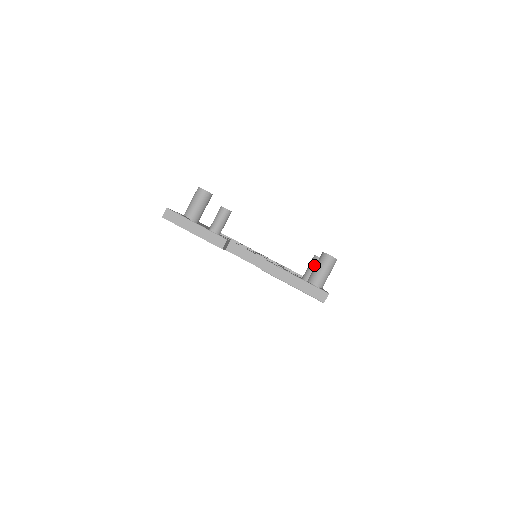
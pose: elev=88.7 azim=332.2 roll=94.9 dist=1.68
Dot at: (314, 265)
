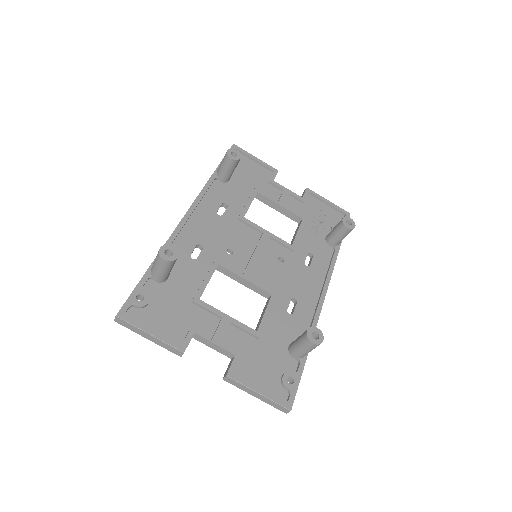
Dot at: (339, 233)
